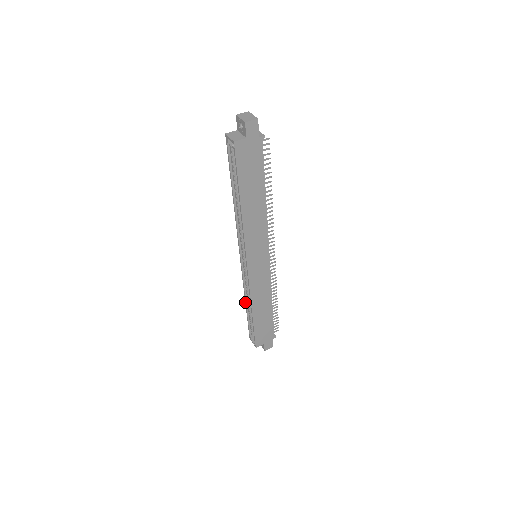
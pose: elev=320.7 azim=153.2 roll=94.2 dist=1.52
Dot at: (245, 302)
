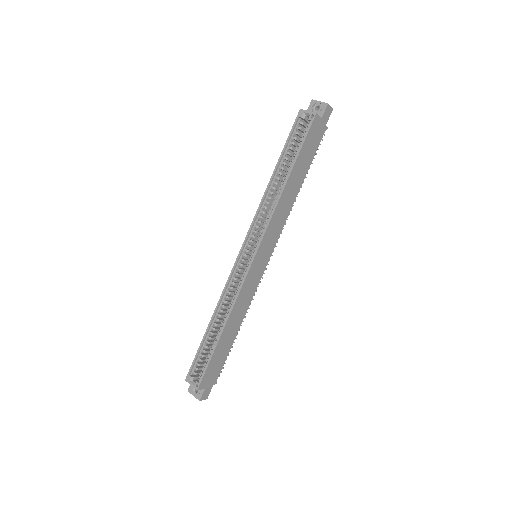
Dot at: (211, 319)
